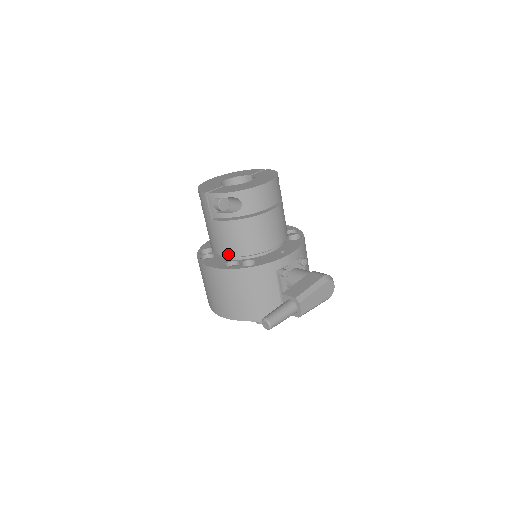
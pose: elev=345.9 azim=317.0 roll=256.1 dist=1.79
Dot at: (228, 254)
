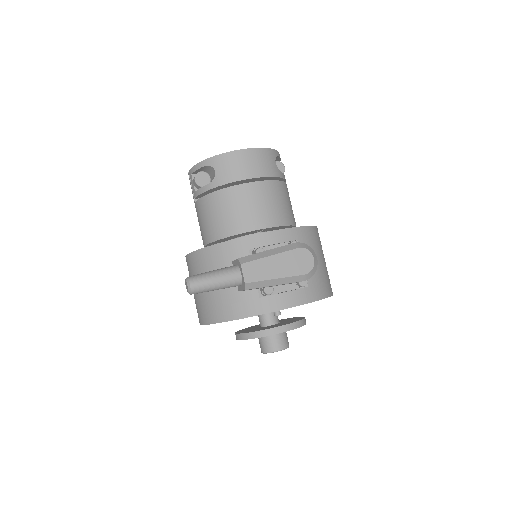
Dot at: (208, 240)
